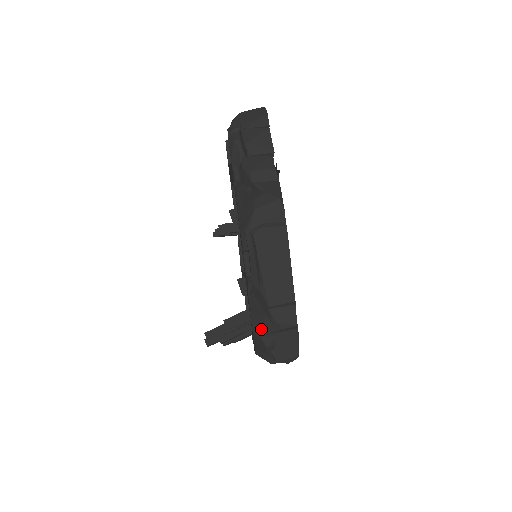
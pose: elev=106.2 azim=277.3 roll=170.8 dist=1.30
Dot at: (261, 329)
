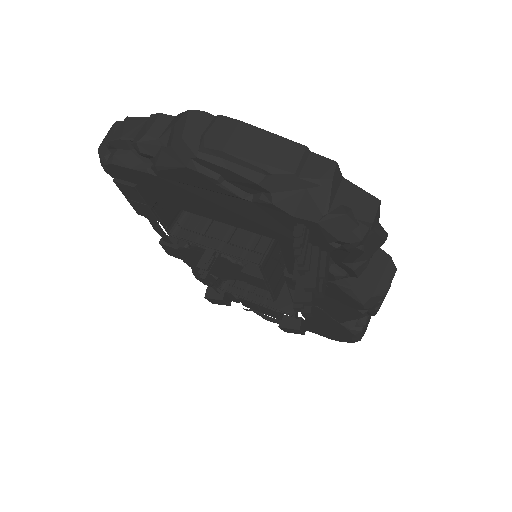
Dot at: (319, 206)
